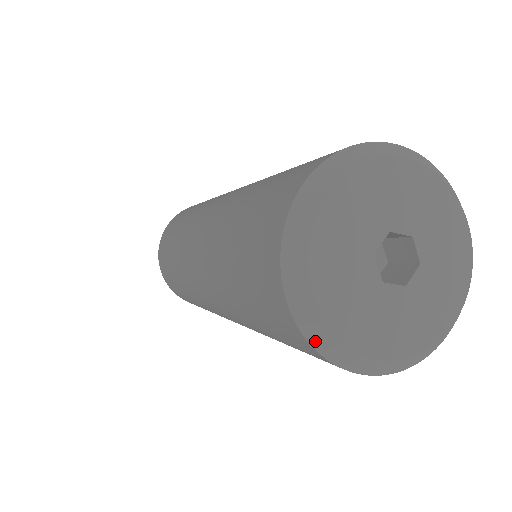
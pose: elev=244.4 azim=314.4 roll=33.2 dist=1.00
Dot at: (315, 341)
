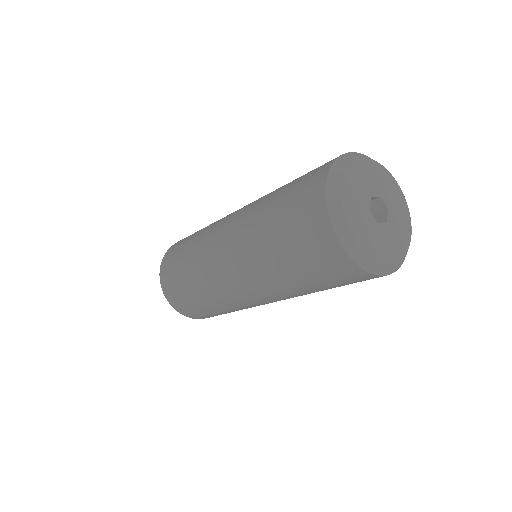
Dot at: (360, 262)
